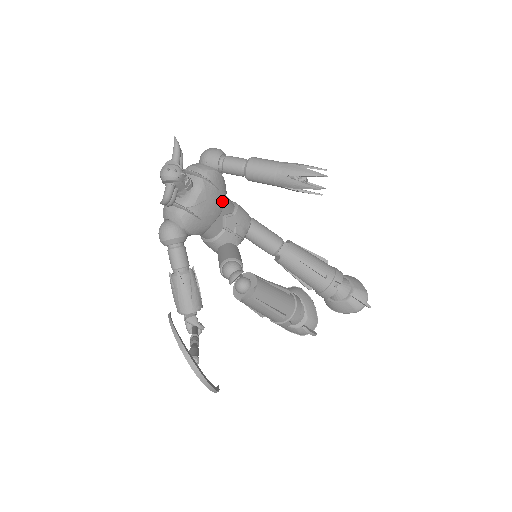
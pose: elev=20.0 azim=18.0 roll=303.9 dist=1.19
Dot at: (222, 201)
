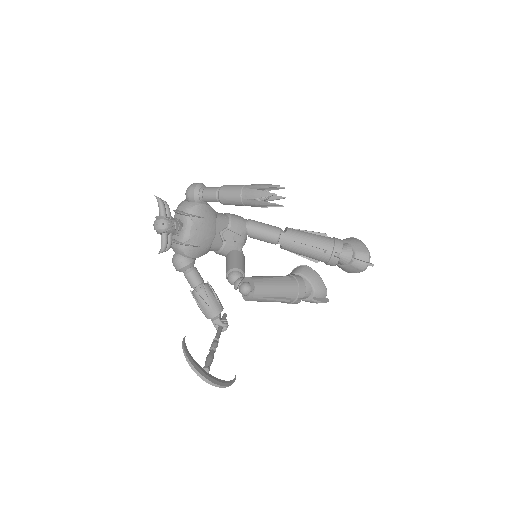
Dot at: (213, 224)
